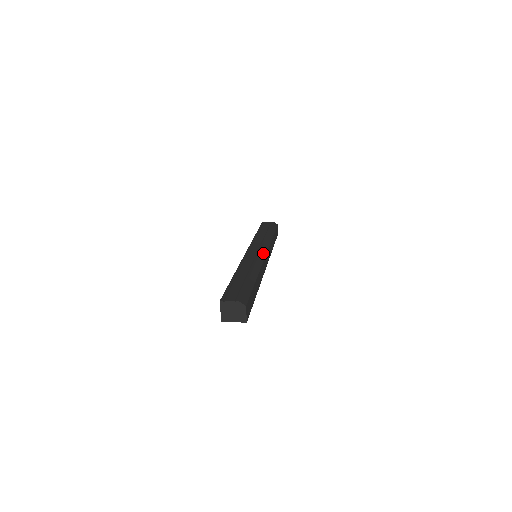
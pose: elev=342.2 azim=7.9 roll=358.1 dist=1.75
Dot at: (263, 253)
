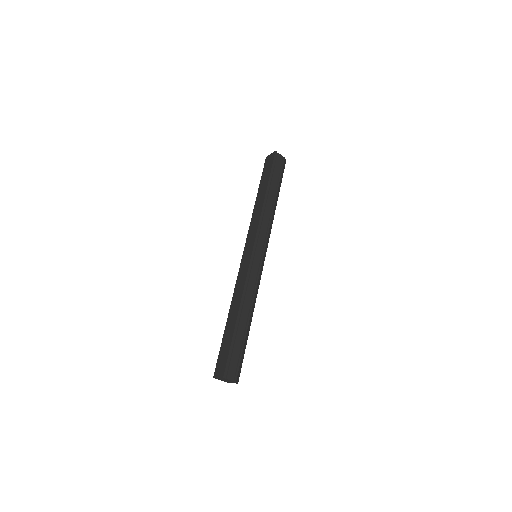
Dot at: (264, 260)
